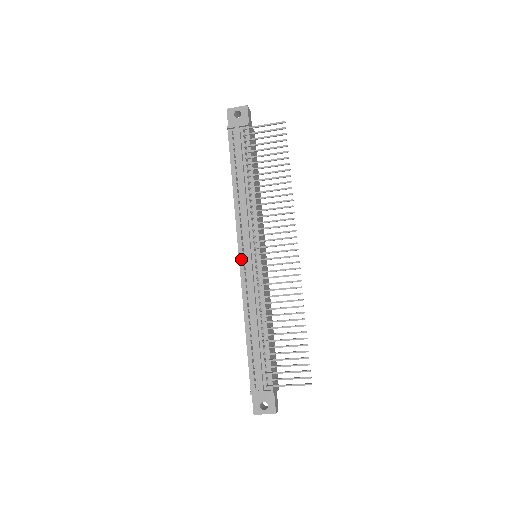
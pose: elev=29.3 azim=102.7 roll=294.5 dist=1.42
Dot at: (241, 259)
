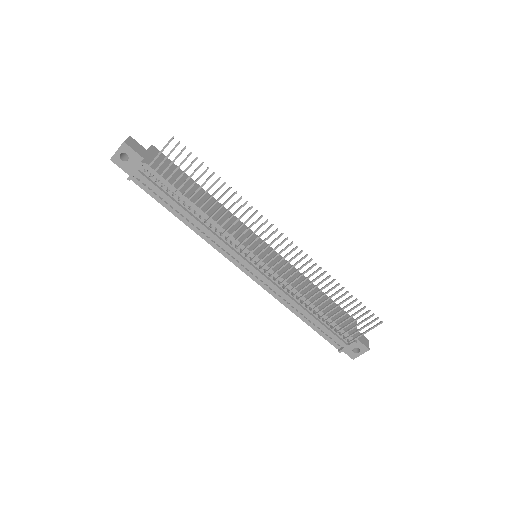
Dot at: (247, 273)
